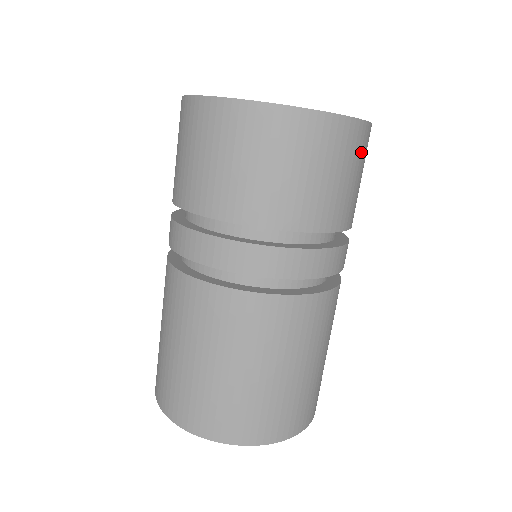
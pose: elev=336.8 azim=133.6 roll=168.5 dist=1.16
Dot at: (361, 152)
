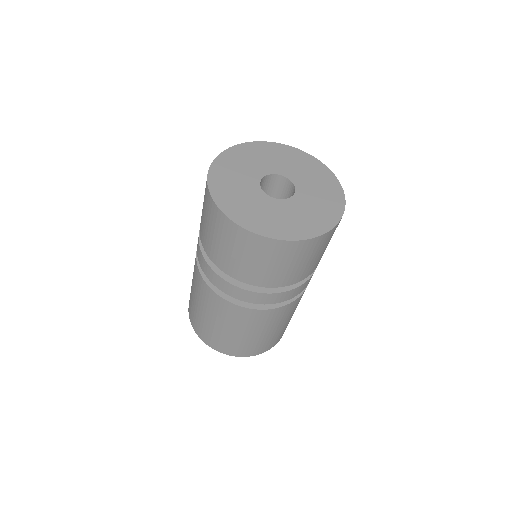
Dot at: (285, 254)
